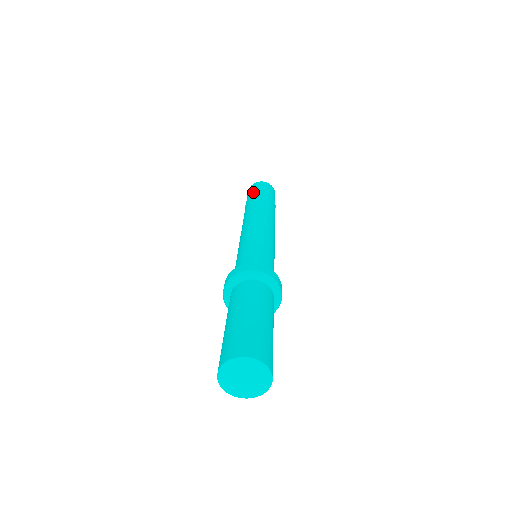
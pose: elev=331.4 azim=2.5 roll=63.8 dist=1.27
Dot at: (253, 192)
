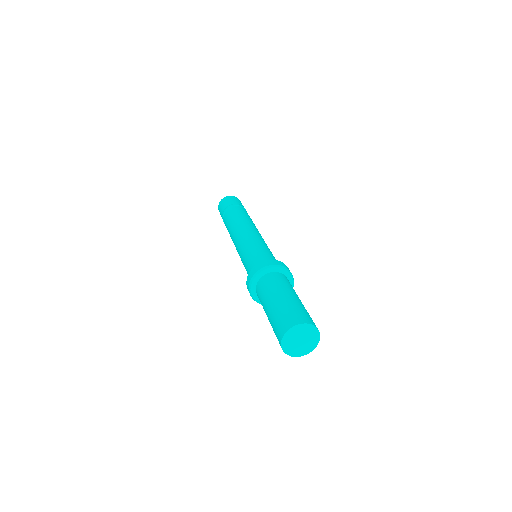
Dot at: (224, 208)
